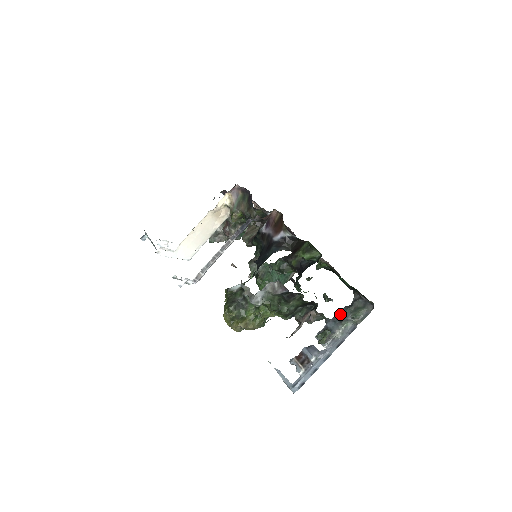
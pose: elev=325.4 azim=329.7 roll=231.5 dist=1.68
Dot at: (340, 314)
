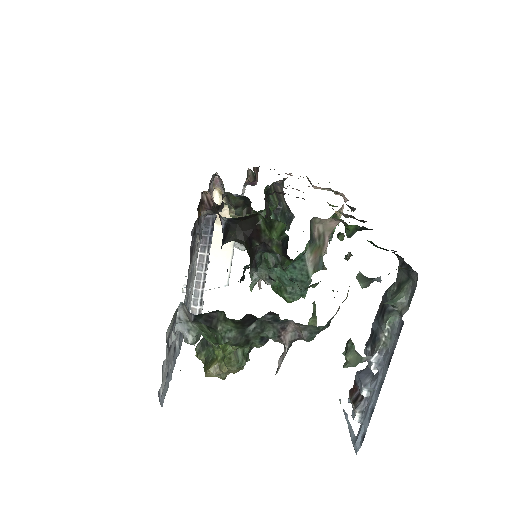
Dot at: (382, 303)
